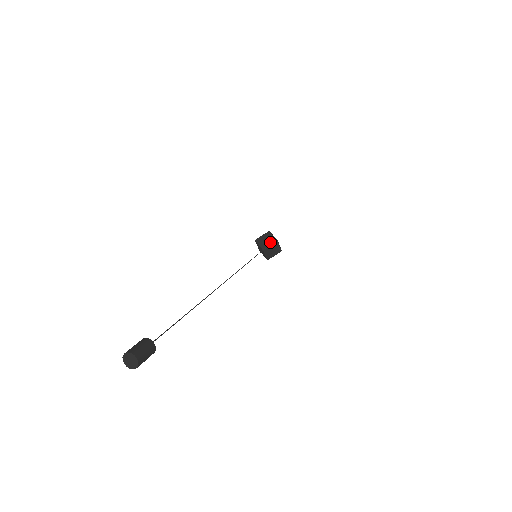
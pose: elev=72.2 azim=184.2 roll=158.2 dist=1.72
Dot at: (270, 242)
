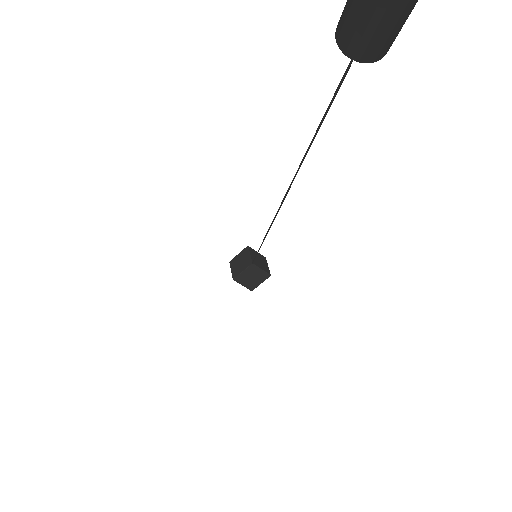
Dot at: (263, 266)
